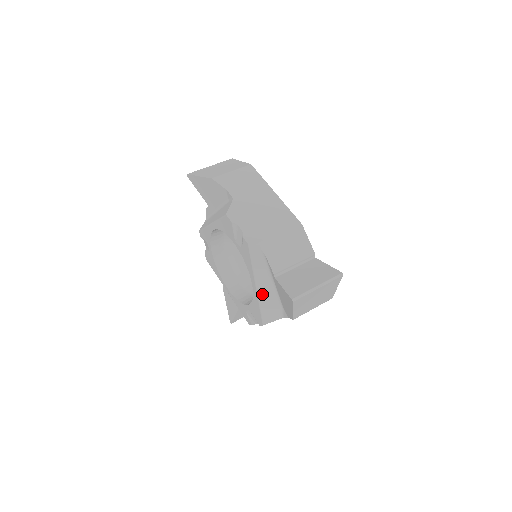
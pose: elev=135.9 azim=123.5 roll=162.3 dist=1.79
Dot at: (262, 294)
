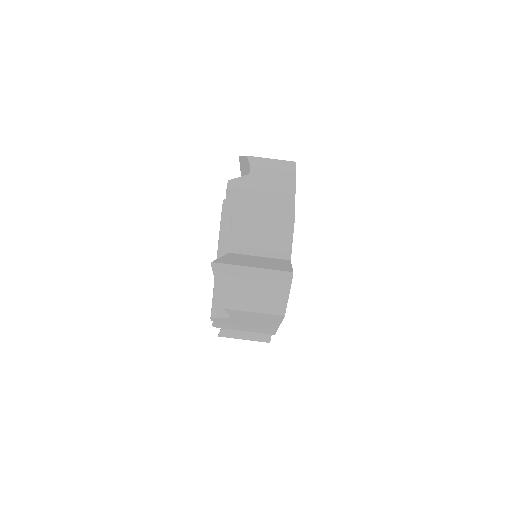
Dot at: occluded
